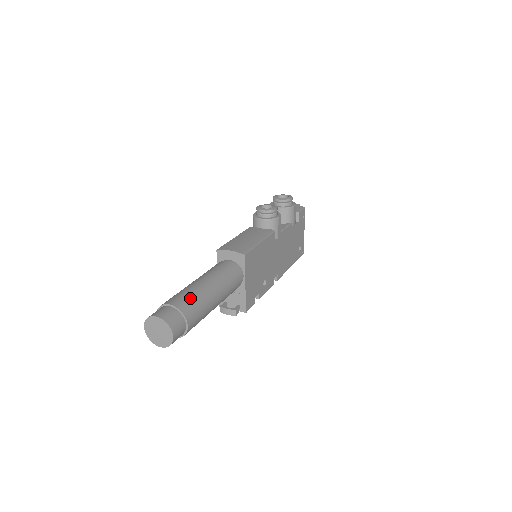
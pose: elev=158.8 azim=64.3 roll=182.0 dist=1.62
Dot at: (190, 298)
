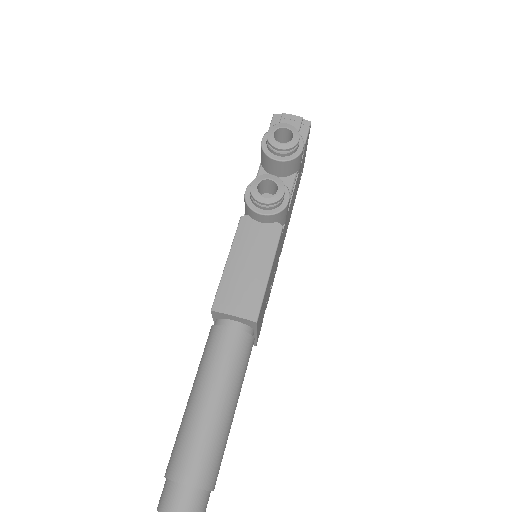
Dot at: (207, 455)
